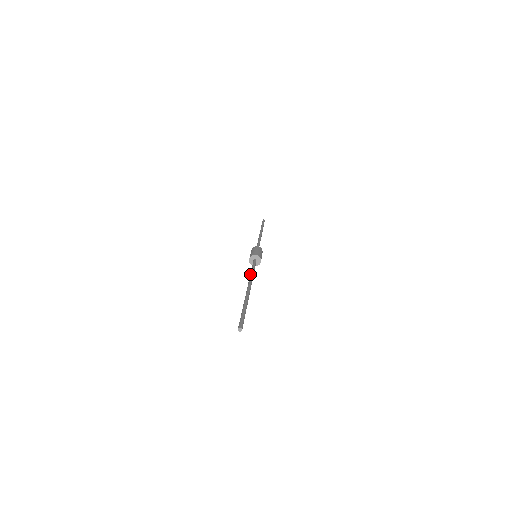
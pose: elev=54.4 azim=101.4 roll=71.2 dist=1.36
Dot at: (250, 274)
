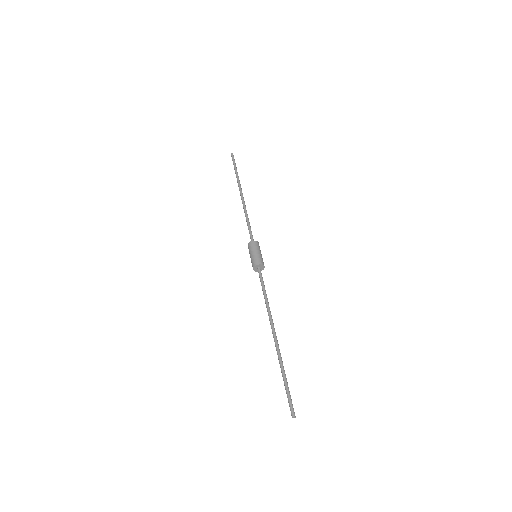
Dot at: occluded
